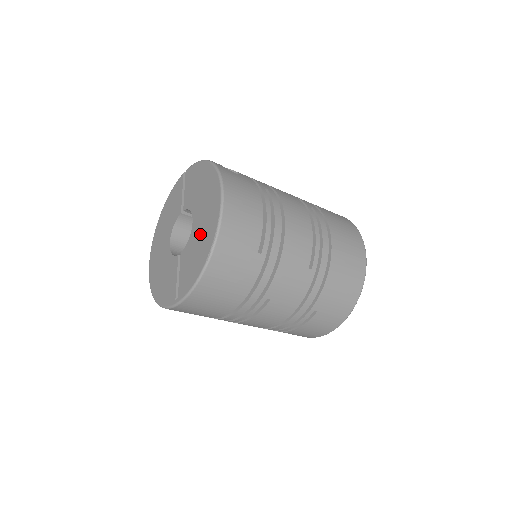
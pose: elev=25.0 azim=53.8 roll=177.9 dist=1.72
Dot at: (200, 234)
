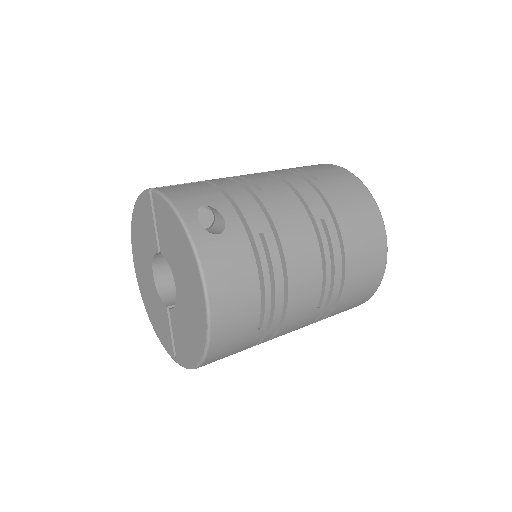
Dot at: (187, 318)
